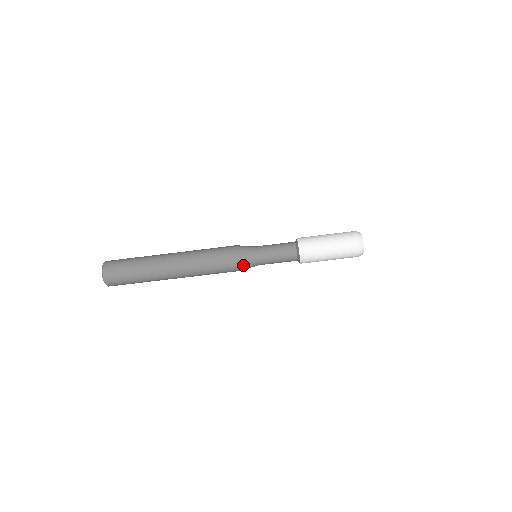
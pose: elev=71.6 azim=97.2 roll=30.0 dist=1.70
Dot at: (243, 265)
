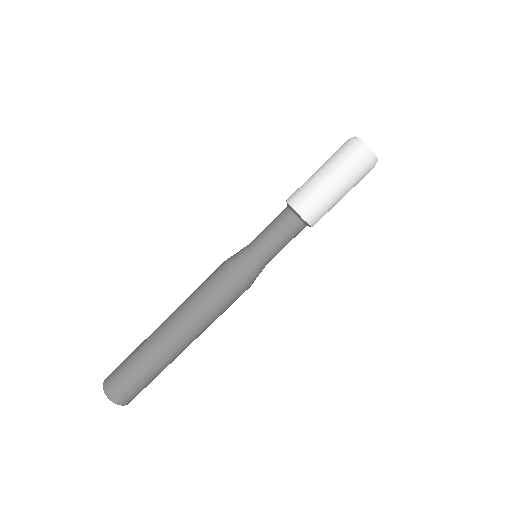
Dot at: (242, 273)
